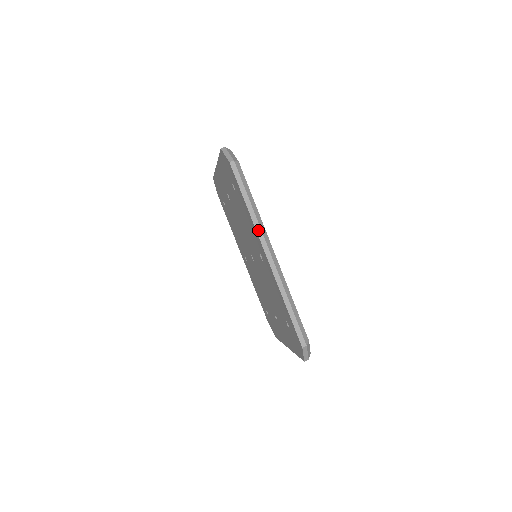
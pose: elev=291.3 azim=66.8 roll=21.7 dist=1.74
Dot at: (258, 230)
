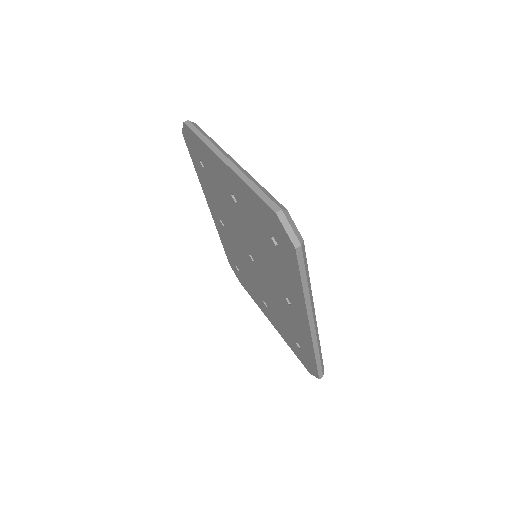
Dot at: (308, 308)
